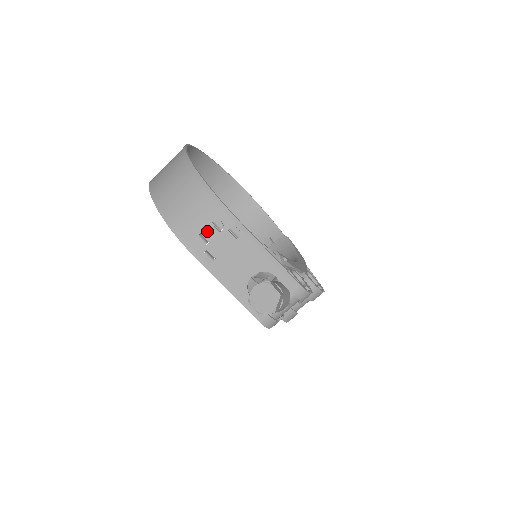
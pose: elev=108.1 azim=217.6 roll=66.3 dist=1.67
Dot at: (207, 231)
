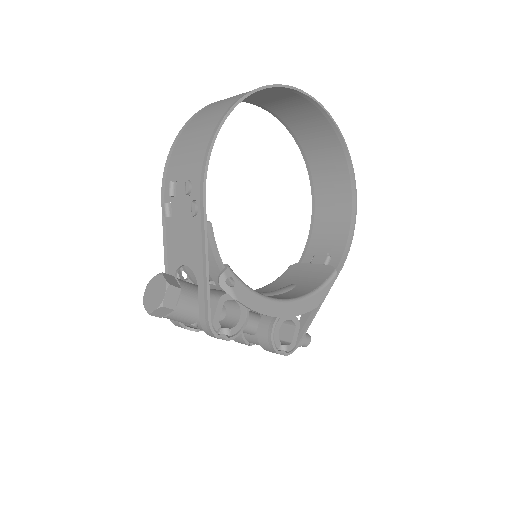
Dot at: (181, 184)
